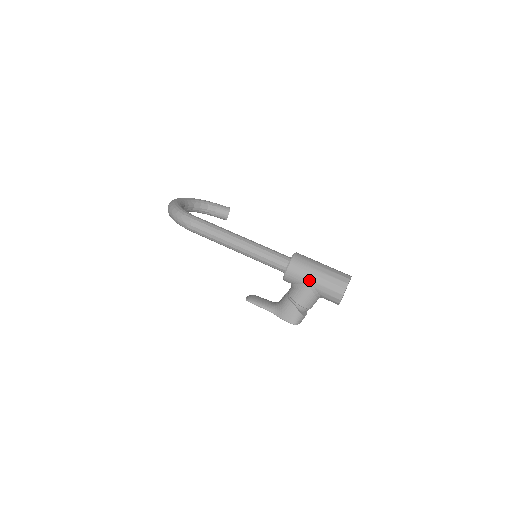
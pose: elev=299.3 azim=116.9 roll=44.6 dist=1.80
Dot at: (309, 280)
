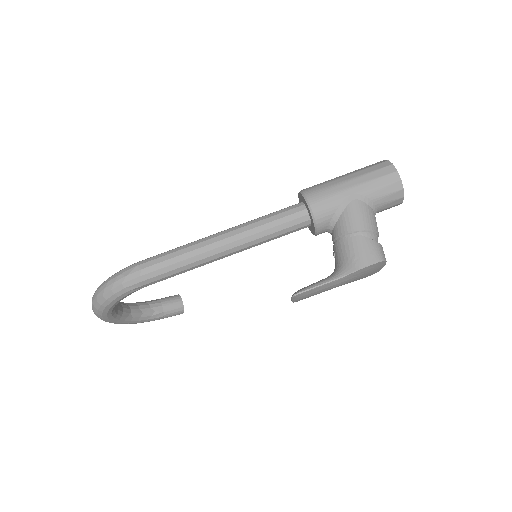
Dot at: (345, 190)
